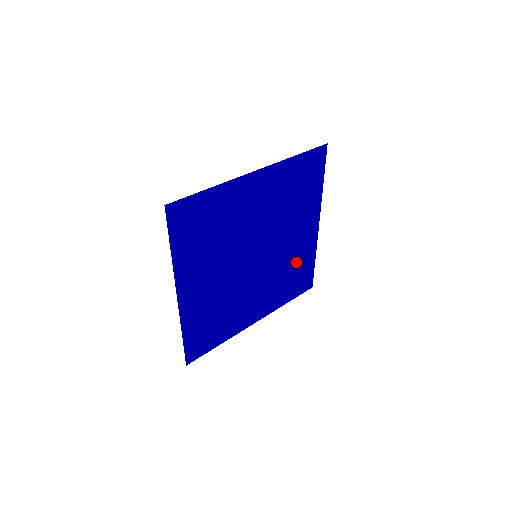
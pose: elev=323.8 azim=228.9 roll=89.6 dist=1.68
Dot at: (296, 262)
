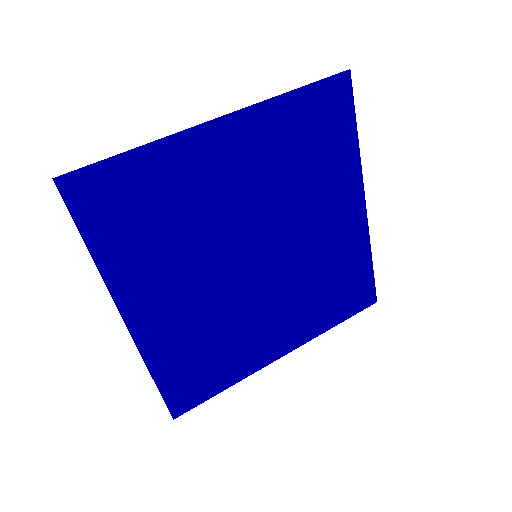
Dot at: (336, 264)
